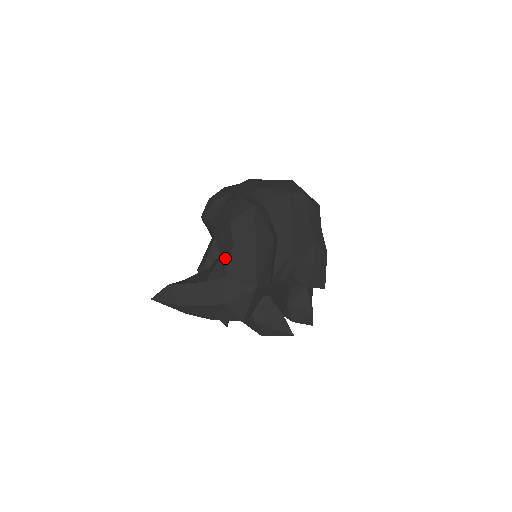
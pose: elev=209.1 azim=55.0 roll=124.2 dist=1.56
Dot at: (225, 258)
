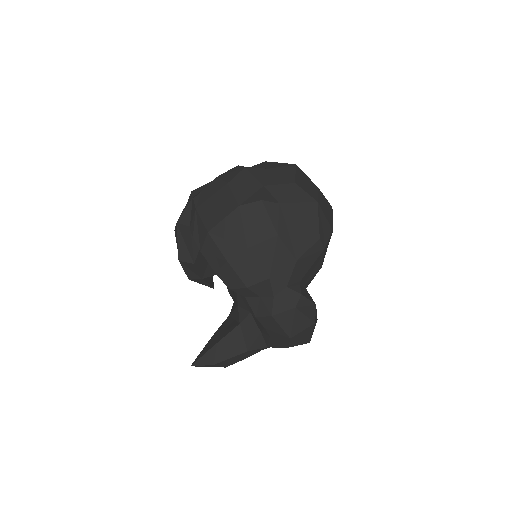
Dot at: (273, 343)
